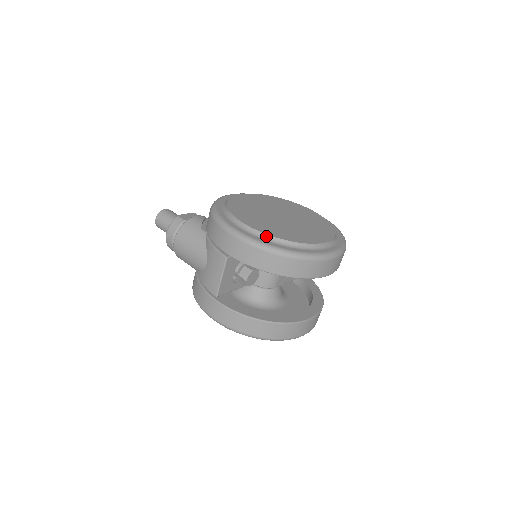
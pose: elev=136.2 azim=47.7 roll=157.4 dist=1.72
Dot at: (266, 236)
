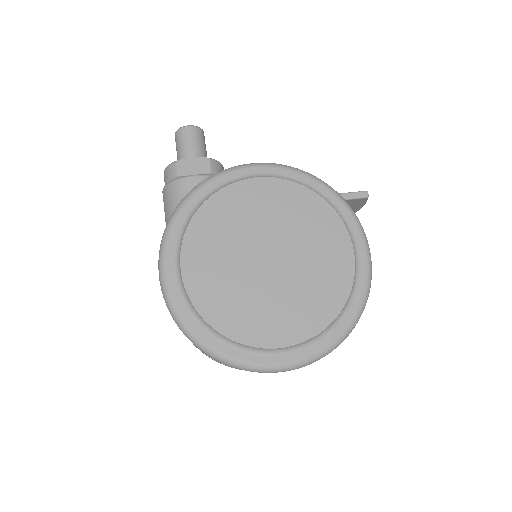
Dot at: (191, 304)
